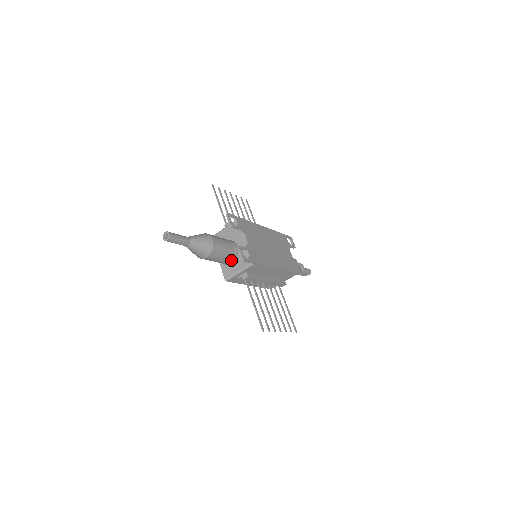
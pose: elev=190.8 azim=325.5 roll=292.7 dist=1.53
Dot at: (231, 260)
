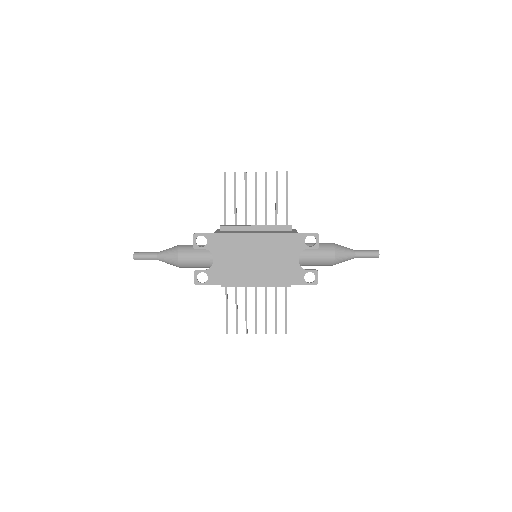
Dot at: occluded
